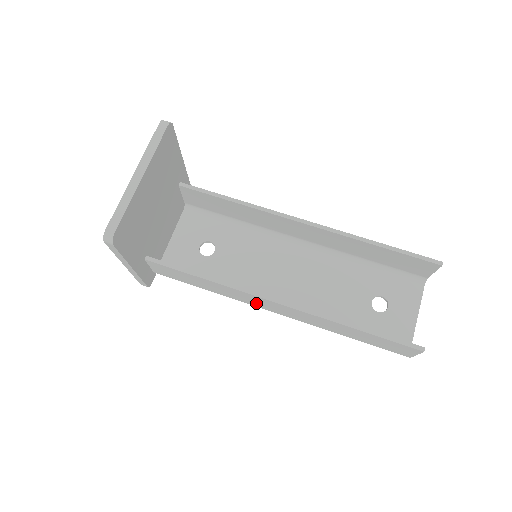
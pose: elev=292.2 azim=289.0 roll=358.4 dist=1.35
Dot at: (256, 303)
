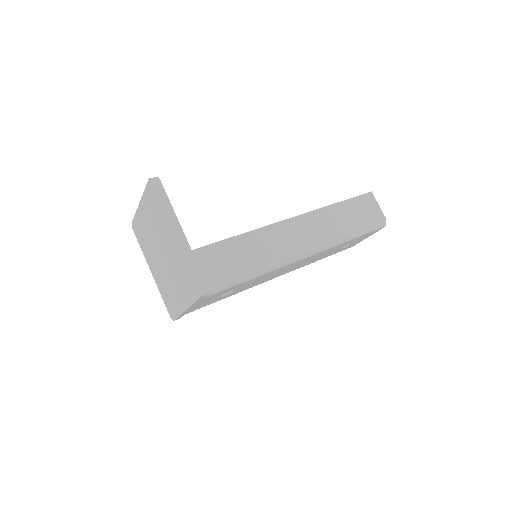
Dot at: (285, 244)
